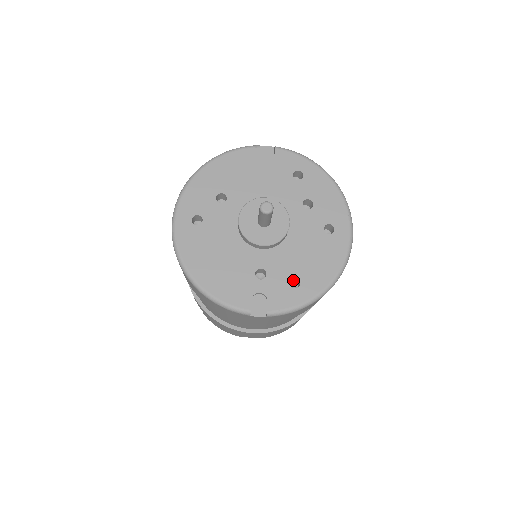
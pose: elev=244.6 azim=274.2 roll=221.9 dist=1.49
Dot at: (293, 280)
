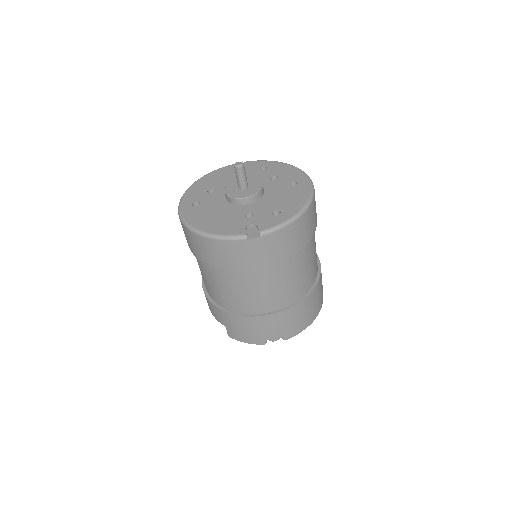
Dot at: occluded
